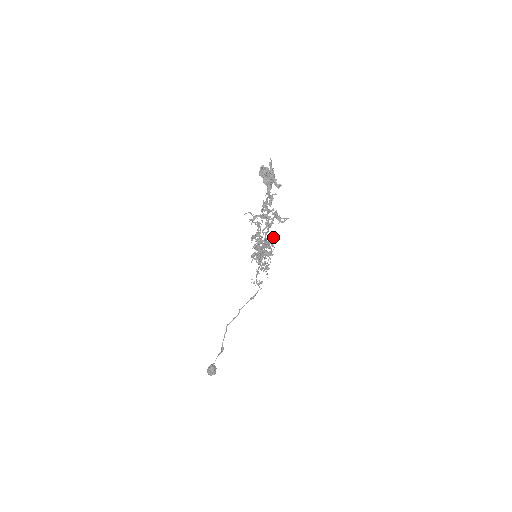
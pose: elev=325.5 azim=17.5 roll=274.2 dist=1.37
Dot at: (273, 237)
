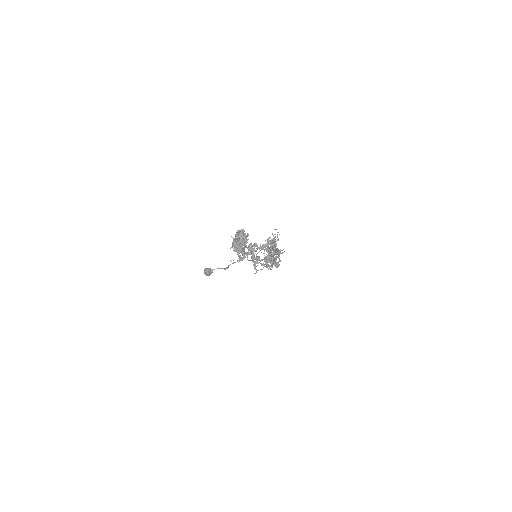
Dot at: (265, 263)
